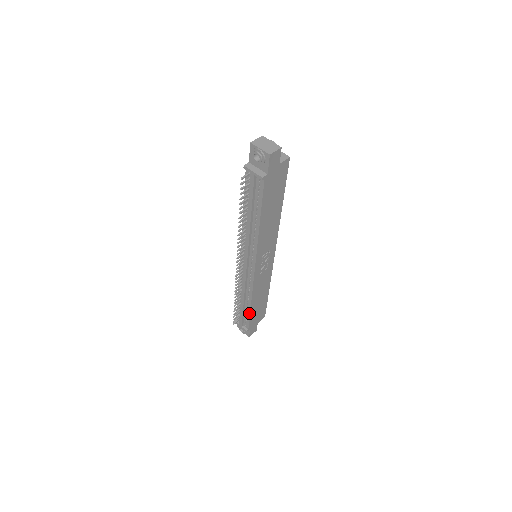
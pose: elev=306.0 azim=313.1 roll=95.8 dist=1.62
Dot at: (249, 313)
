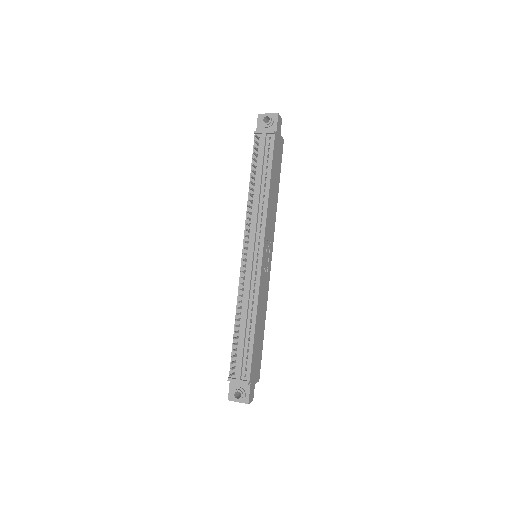
Dot at: (252, 343)
